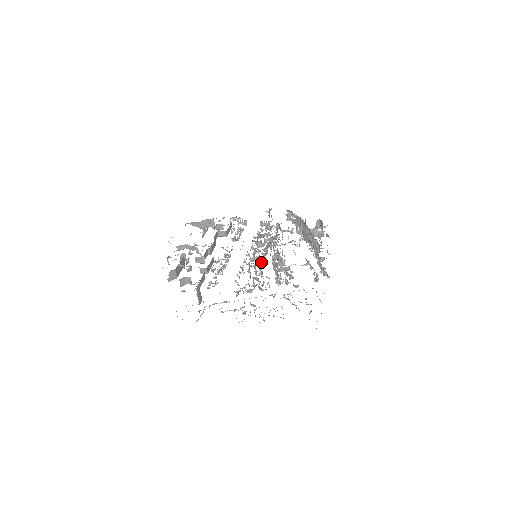
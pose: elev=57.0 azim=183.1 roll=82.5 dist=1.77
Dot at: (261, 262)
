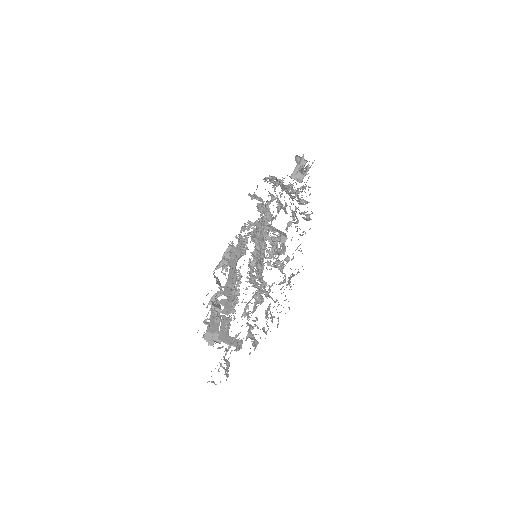
Dot at: occluded
